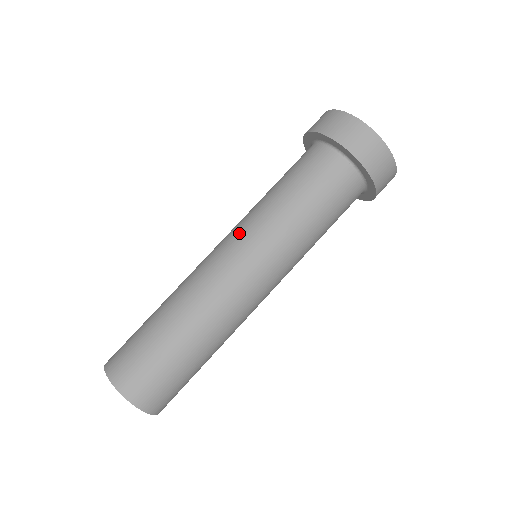
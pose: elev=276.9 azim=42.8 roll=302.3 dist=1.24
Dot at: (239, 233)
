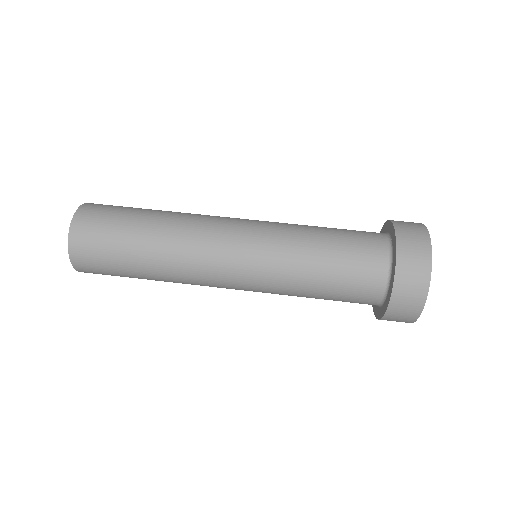
Dot at: (261, 226)
